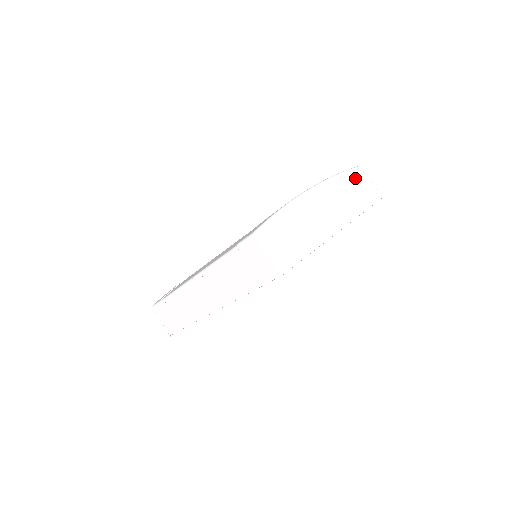
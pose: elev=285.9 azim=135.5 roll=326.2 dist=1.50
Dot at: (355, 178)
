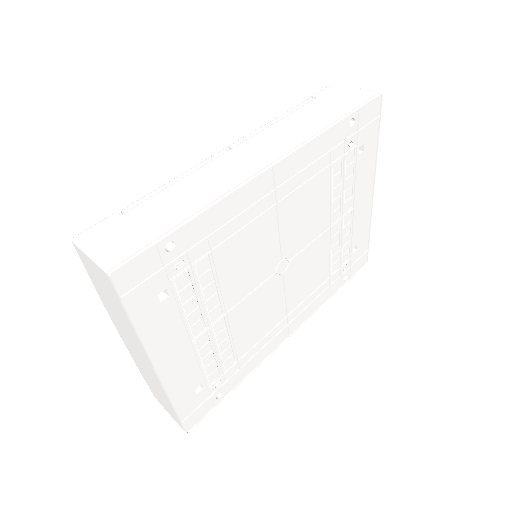
Dot at: occluded
